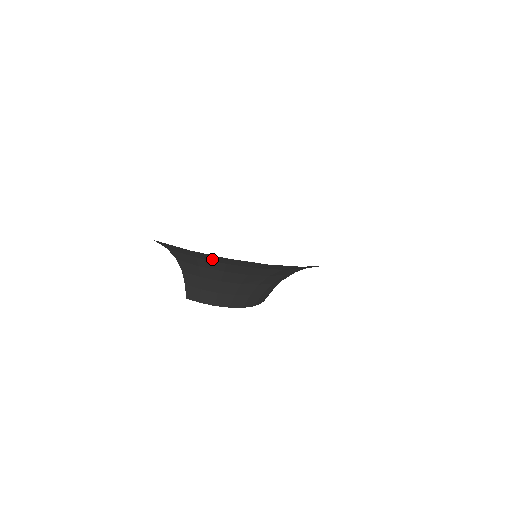
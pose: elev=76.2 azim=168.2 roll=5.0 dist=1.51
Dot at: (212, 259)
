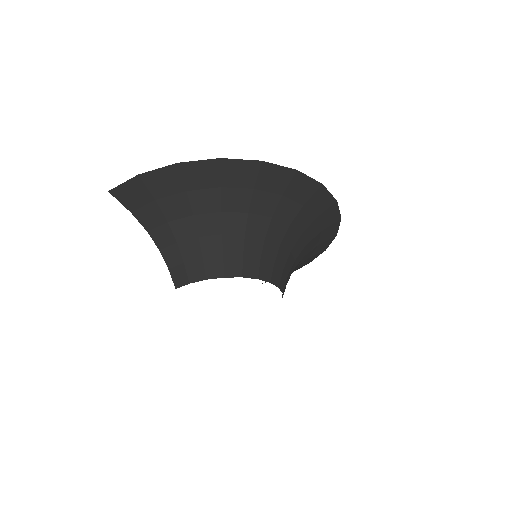
Dot at: (168, 188)
